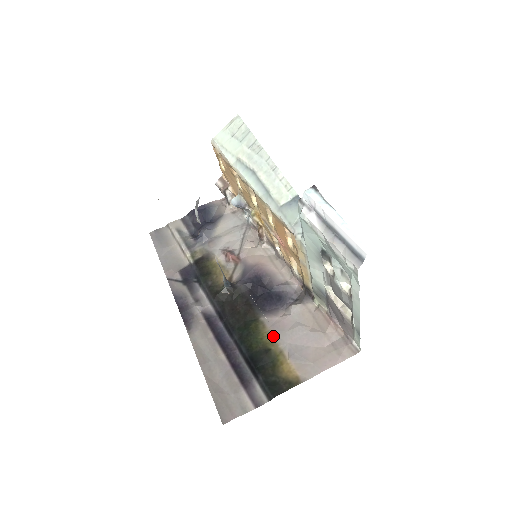
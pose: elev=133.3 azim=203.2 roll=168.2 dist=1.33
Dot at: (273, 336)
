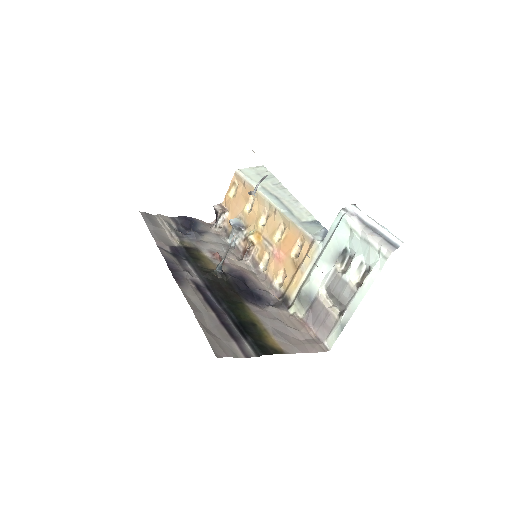
Dot at: (258, 317)
